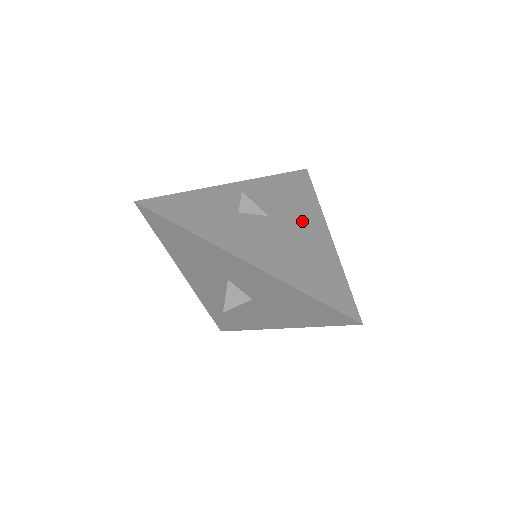
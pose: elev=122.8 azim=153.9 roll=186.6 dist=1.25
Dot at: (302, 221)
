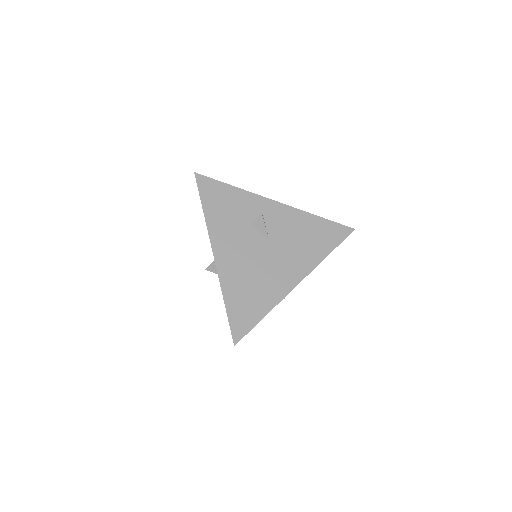
Dot at: (290, 261)
